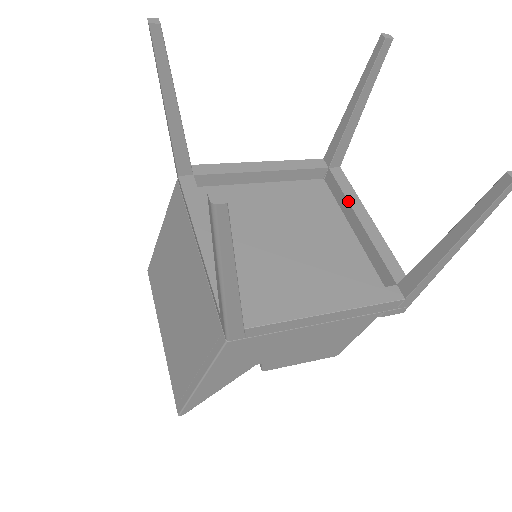
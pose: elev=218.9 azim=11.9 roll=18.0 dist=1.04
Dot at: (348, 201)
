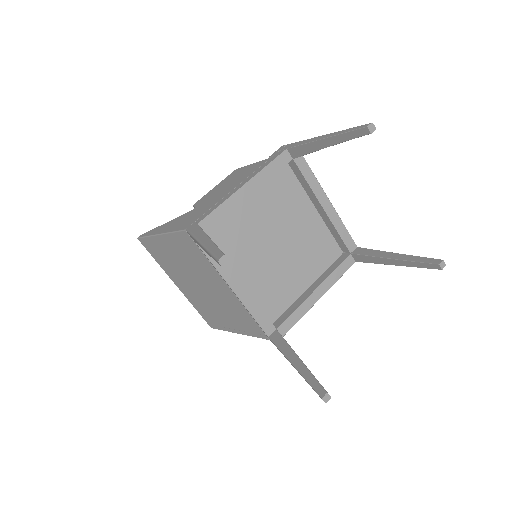
Dot at: (313, 192)
